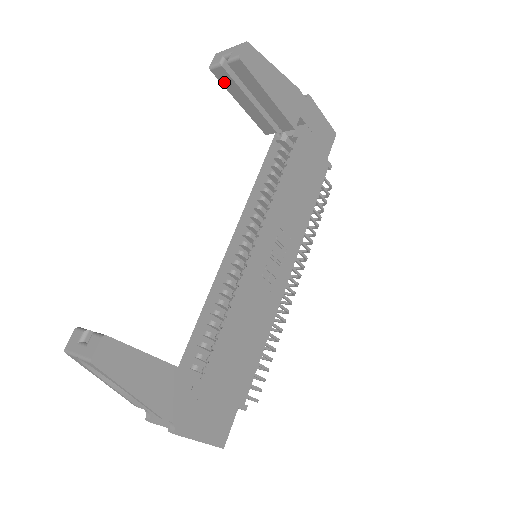
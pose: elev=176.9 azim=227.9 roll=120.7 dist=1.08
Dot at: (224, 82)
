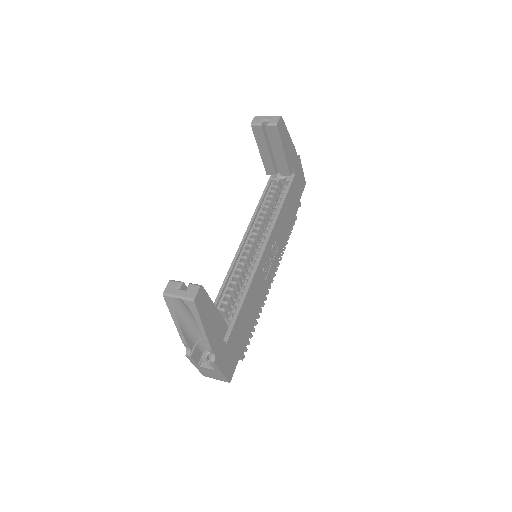
Dot at: (257, 135)
